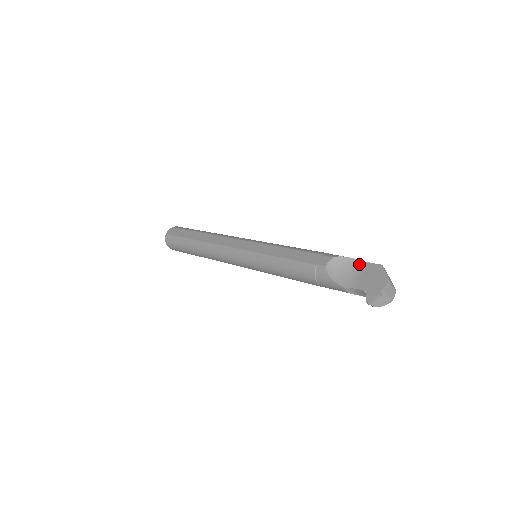
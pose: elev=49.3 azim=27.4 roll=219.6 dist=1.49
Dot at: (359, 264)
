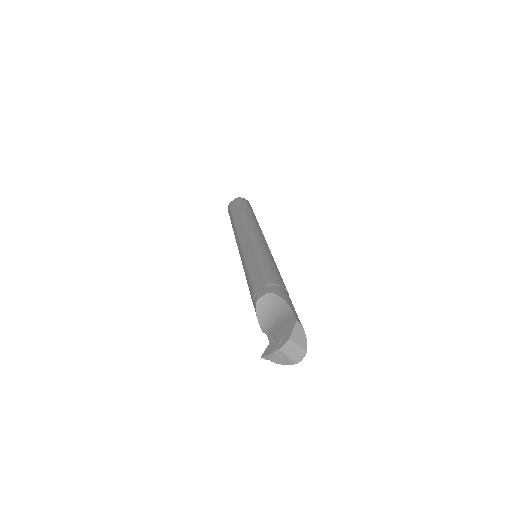
Dot at: (285, 309)
